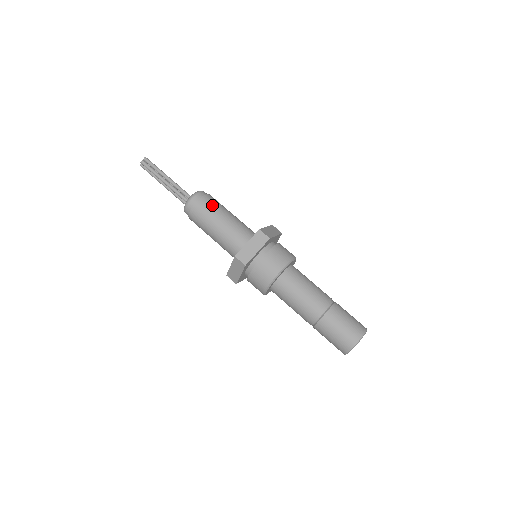
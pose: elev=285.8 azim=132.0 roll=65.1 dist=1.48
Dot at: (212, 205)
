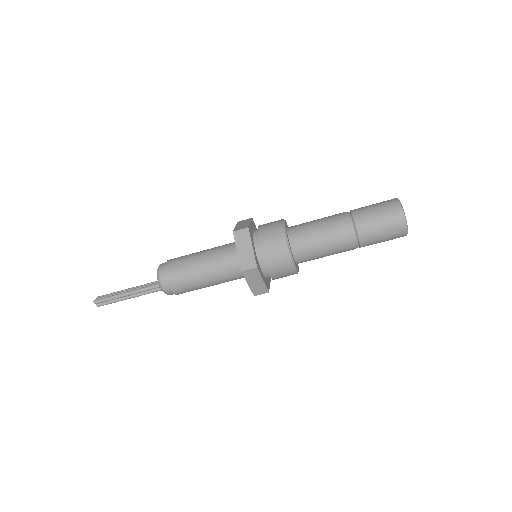
Dot at: (183, 281)
